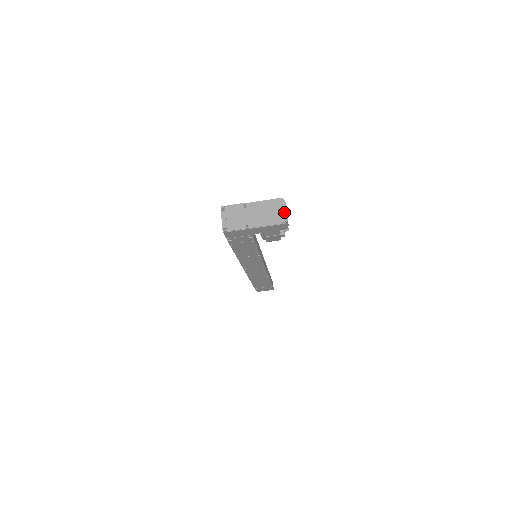
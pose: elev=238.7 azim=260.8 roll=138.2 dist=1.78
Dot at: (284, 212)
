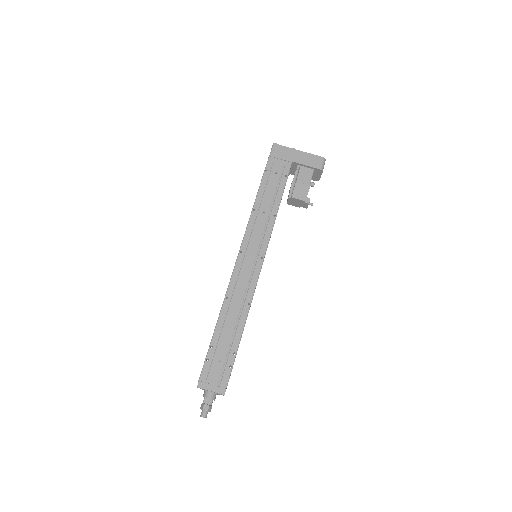
Dot at: occluded
